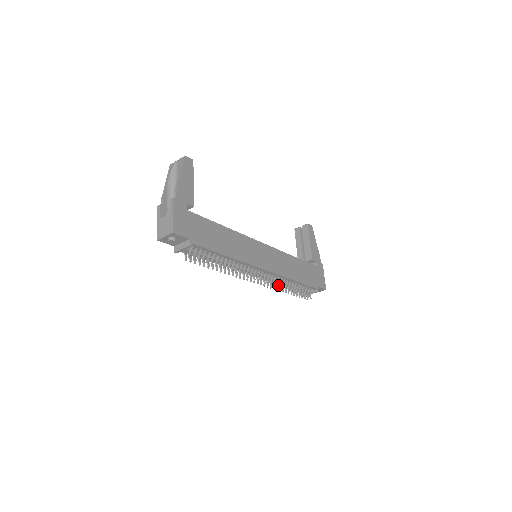
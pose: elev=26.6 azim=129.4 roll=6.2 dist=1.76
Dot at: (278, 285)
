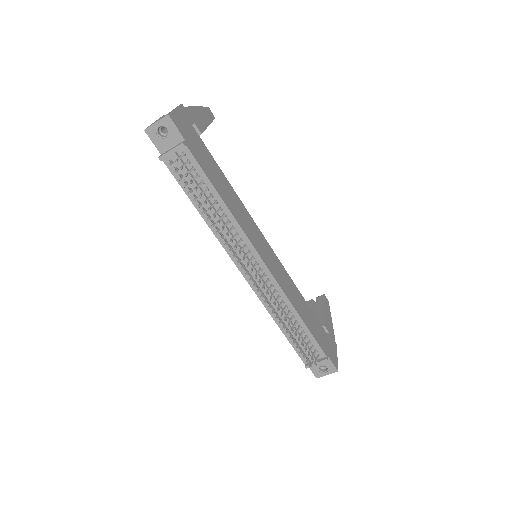
Dot at: (275, 312)
